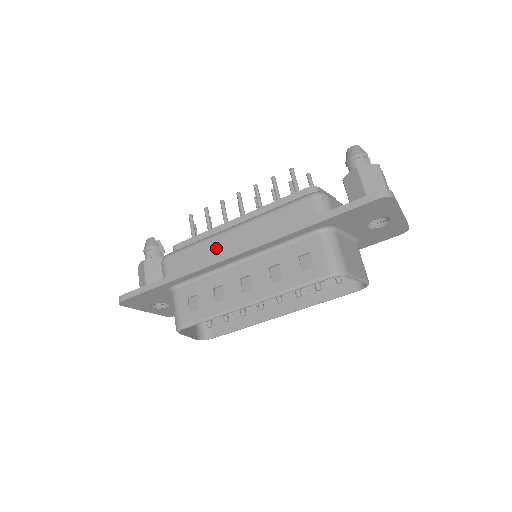
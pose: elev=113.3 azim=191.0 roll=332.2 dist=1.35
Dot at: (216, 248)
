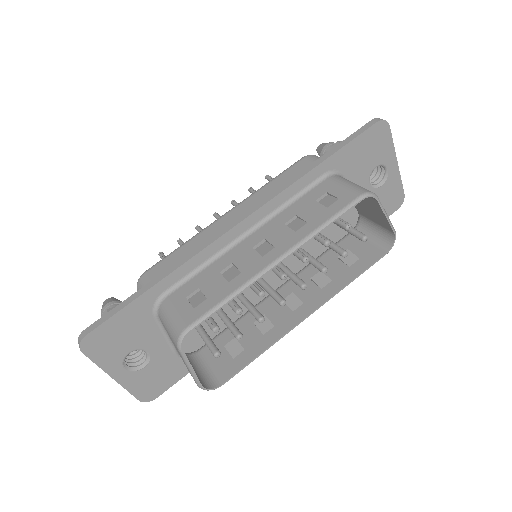
Dot at: (211, 234)
